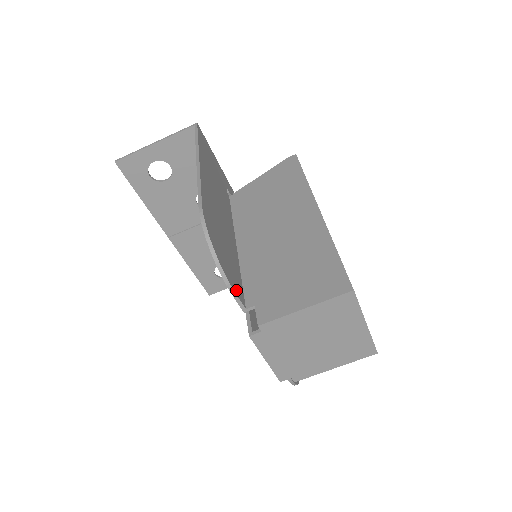
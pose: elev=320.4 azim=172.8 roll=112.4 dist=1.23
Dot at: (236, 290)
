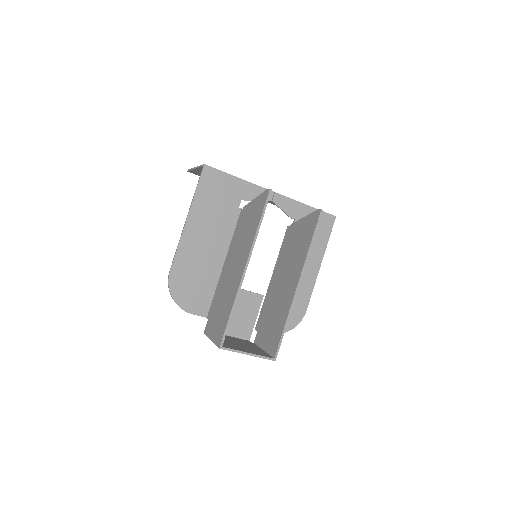
Dot at: (197, 311)
